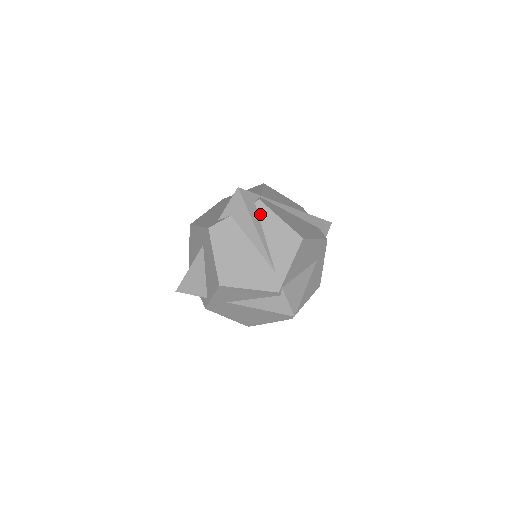
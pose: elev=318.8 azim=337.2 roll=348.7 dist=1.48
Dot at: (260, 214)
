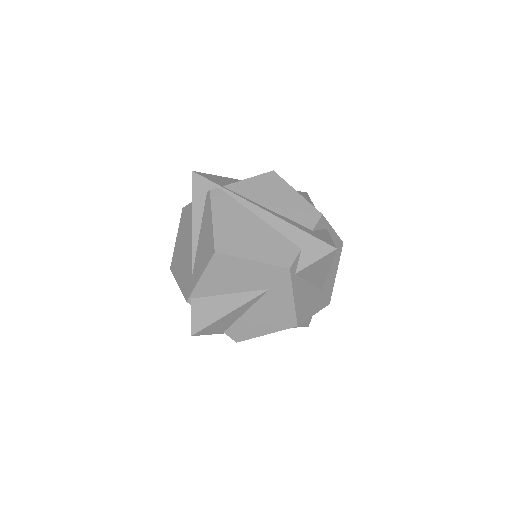
Dot at: (205, 208)
